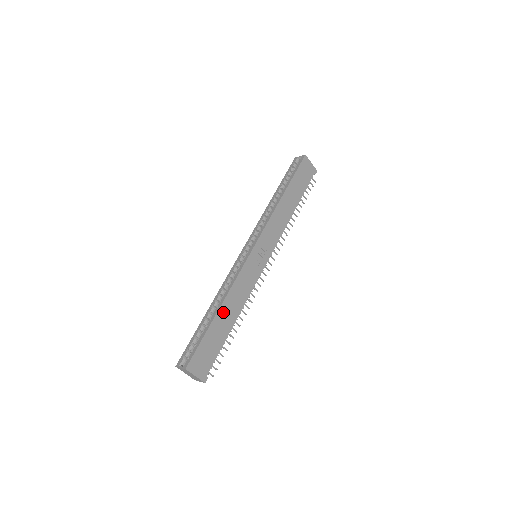
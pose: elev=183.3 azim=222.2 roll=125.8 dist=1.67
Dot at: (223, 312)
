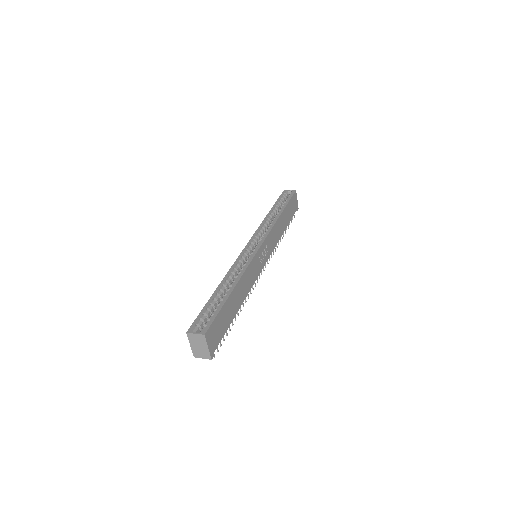
Dot at: (236, 293)
